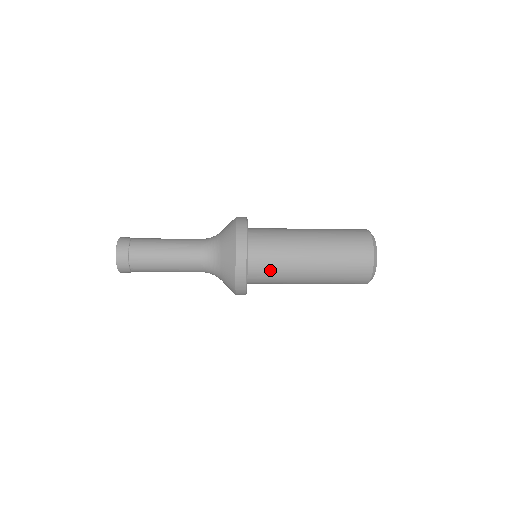
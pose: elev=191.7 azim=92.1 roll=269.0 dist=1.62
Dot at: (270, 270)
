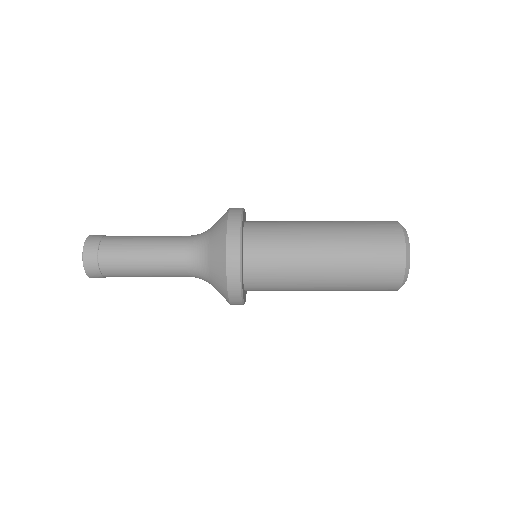
Dot at: (272, 262)
